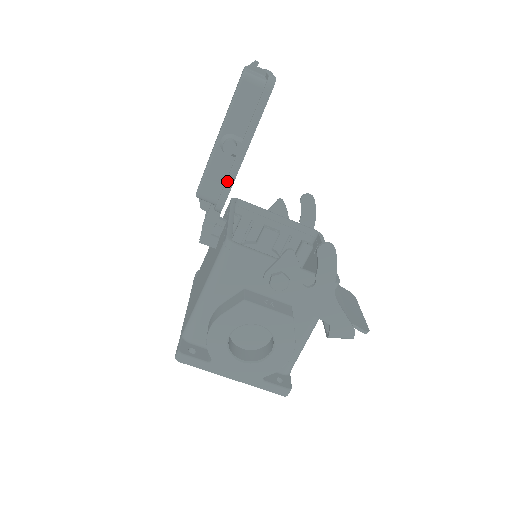
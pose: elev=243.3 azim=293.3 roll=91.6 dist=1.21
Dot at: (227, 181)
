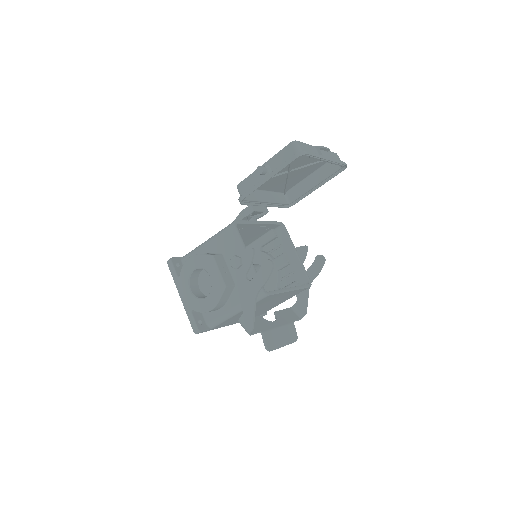
Dot at: (251, 188)
